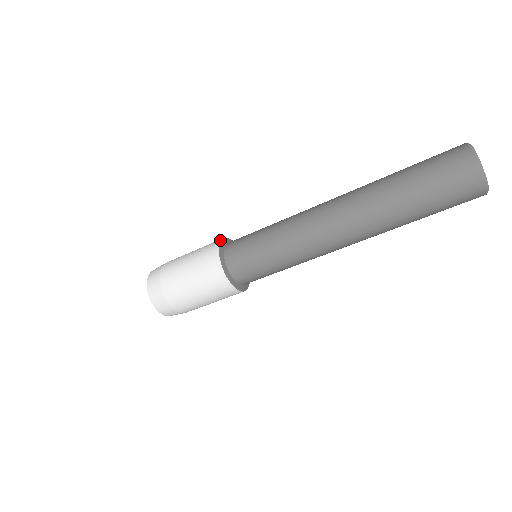
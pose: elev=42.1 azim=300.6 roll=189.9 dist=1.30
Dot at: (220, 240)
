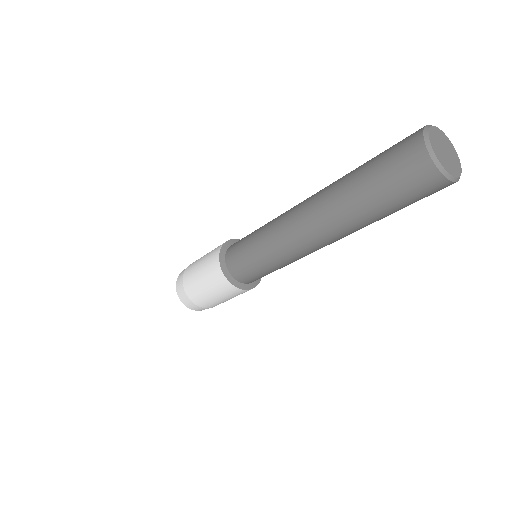
Dot at: (234, 239)
